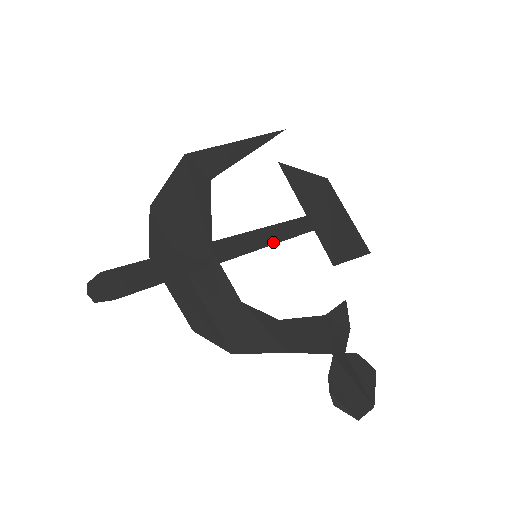
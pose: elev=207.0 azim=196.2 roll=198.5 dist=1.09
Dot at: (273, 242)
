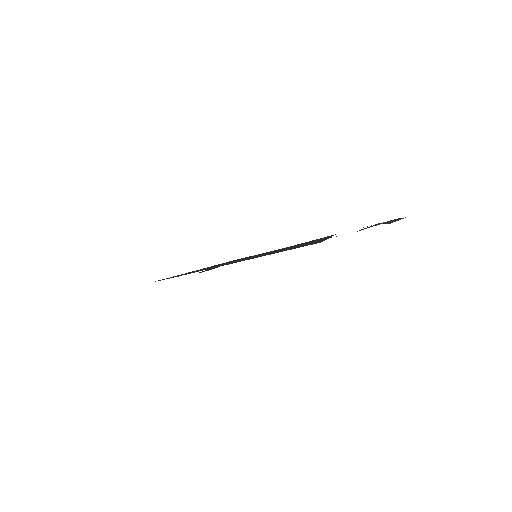
Dot at: occluded
